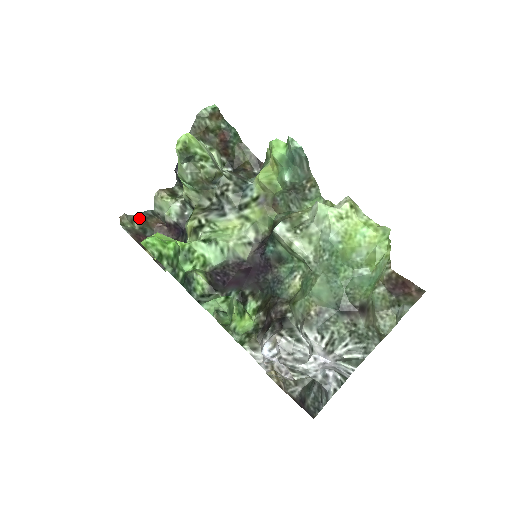
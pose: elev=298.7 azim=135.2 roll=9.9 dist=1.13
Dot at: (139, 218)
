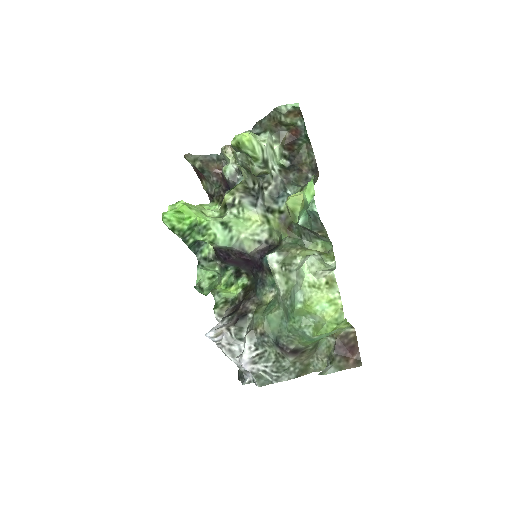
Dot at: (202, 159)
